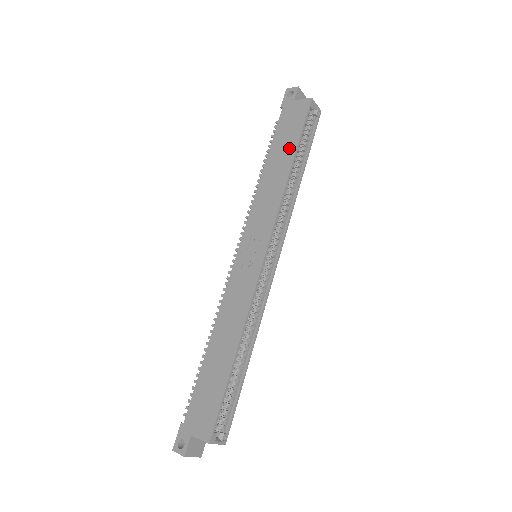
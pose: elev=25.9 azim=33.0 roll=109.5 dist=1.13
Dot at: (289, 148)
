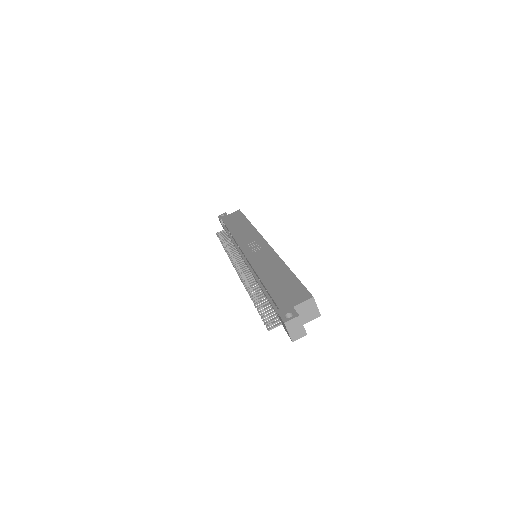
Dot at: (242, 221)
